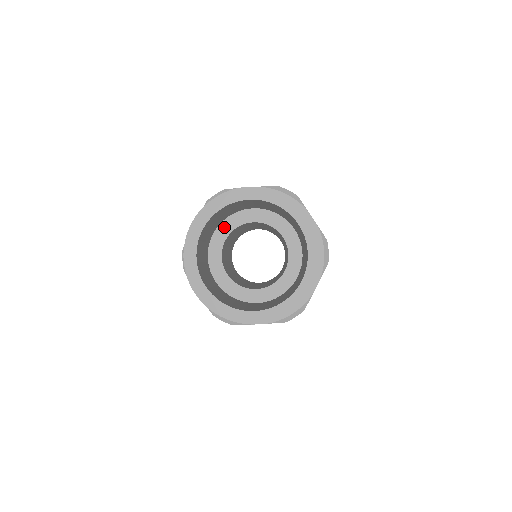
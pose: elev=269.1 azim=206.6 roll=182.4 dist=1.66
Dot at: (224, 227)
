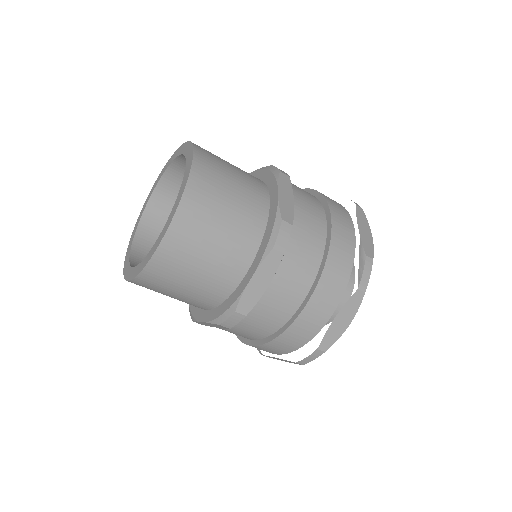
Dot at: occluded
